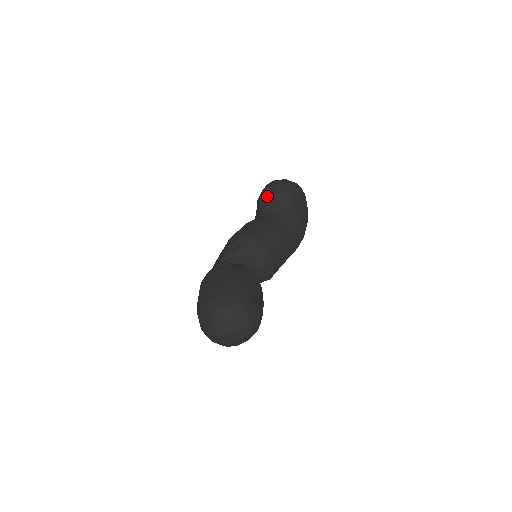
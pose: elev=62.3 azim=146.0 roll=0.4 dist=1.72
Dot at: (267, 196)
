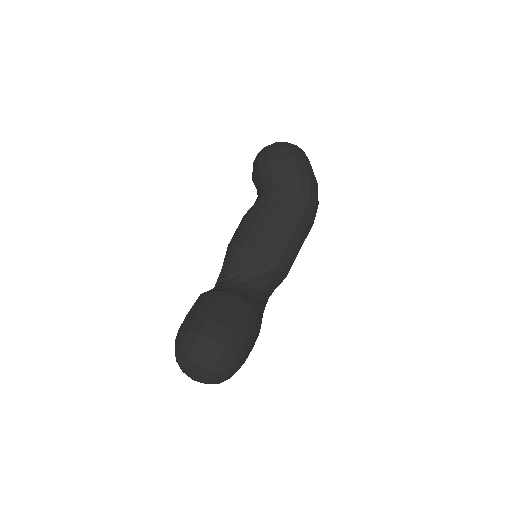
Dot at: (253, 181)
